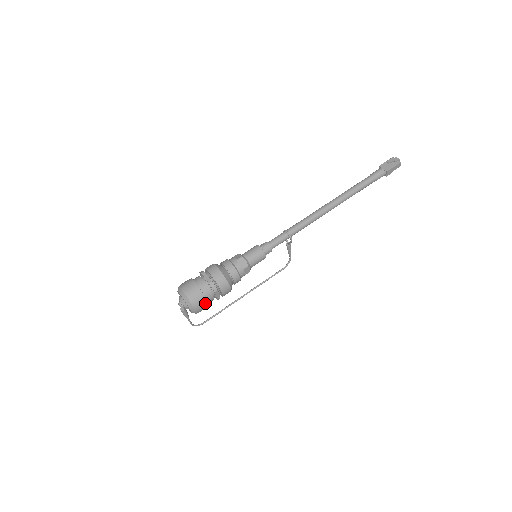
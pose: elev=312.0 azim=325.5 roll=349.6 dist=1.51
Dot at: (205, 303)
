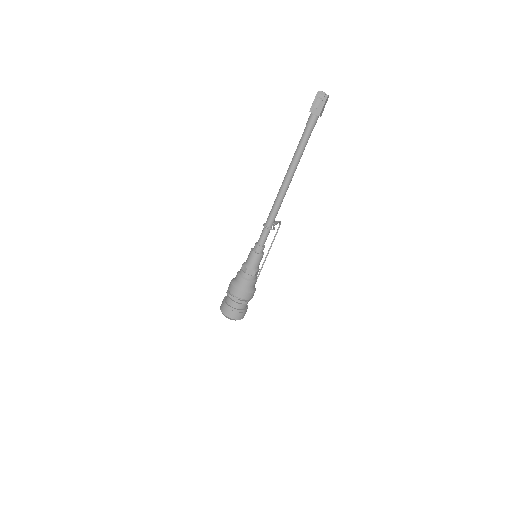
Dot at: (245, 311)
